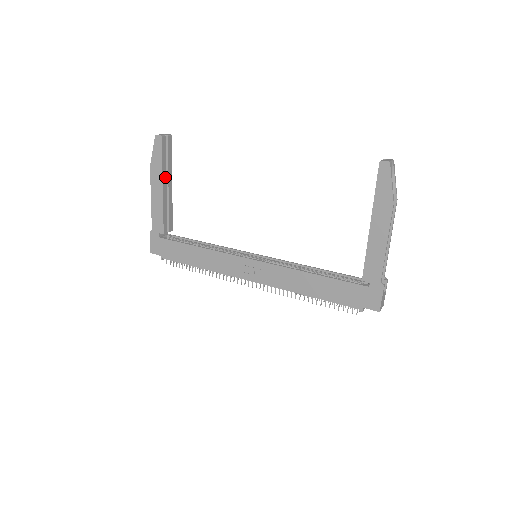
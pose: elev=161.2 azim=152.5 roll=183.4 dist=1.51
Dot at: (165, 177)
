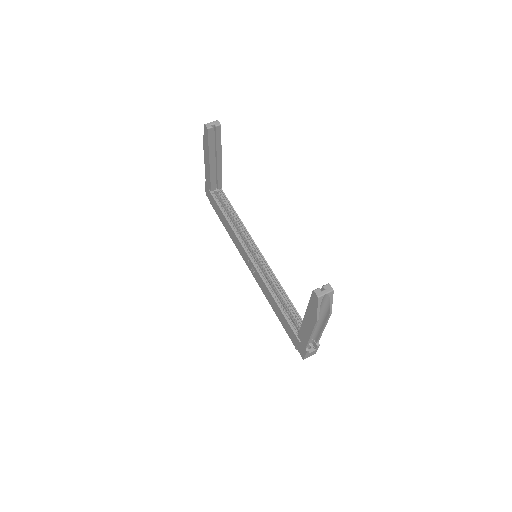
Dot at: (213, 155)
